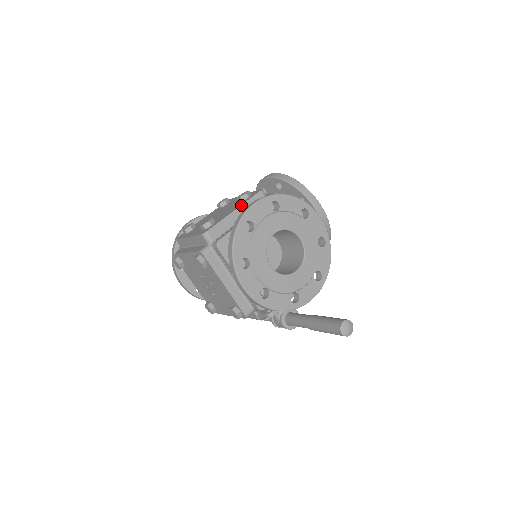
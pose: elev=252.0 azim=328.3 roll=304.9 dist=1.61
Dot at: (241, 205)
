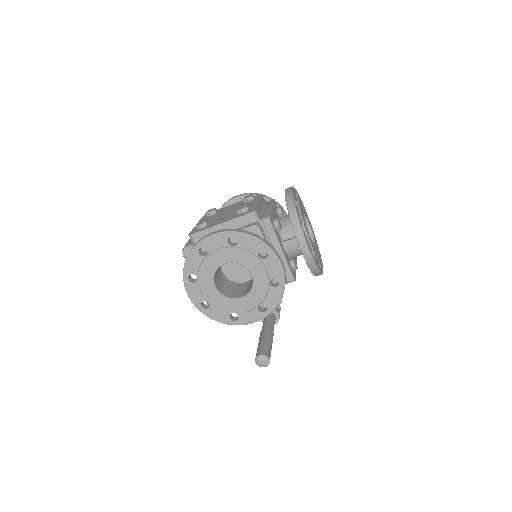
Dot at: (228, 221)
